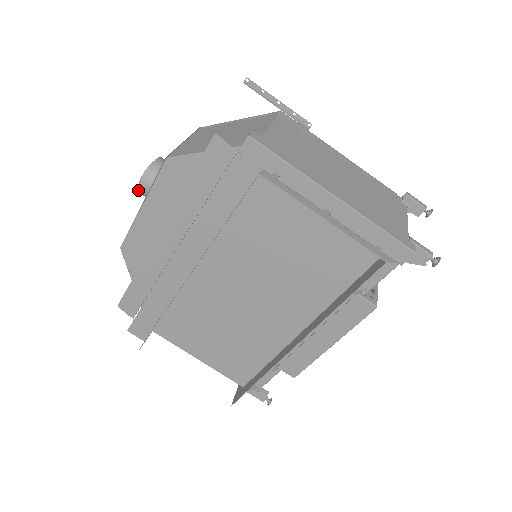
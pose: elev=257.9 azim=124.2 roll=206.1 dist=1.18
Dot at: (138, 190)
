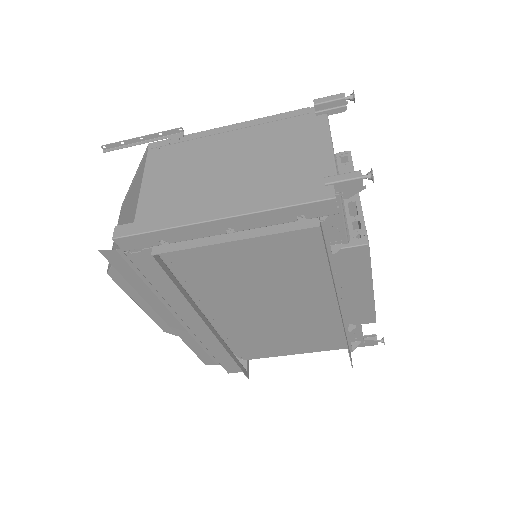
Dot at: occluded
